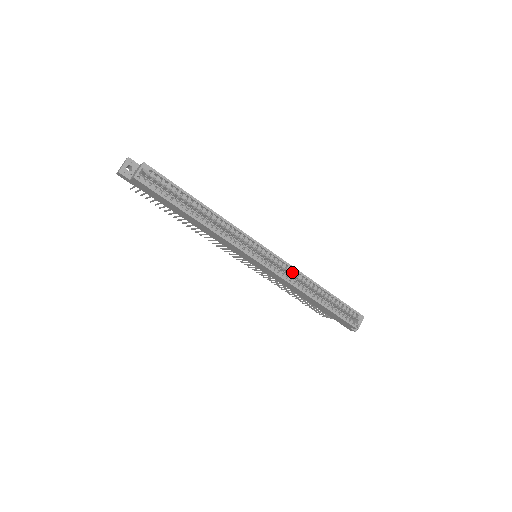
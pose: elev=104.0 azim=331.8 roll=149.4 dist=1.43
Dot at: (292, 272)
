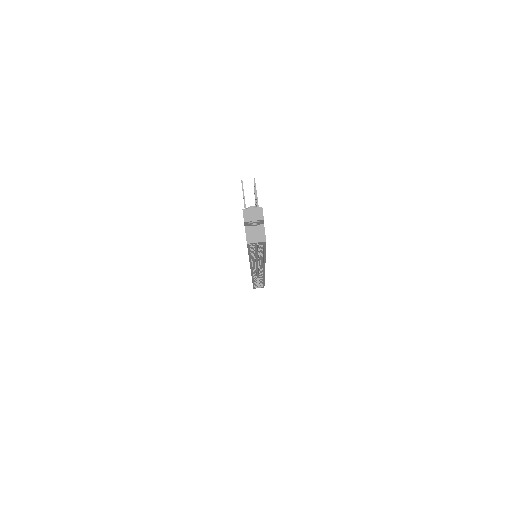
Dot at: (261, 275)
